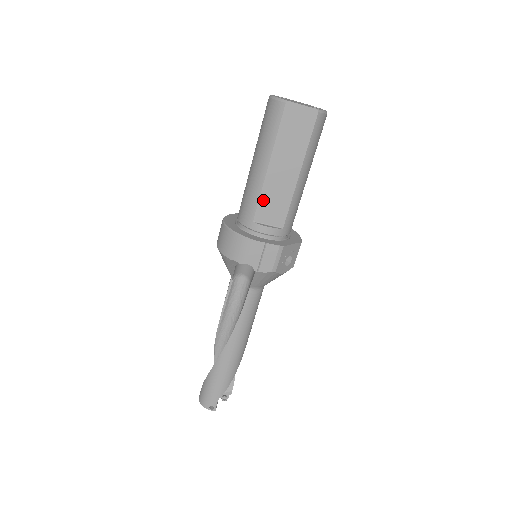
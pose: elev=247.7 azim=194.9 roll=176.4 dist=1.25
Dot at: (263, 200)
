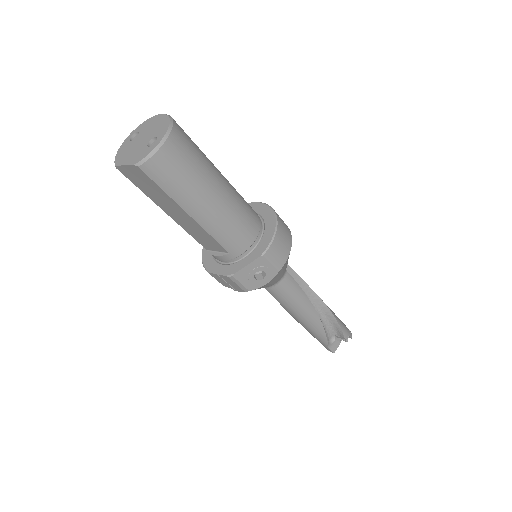
Dot at: (194, 236)
